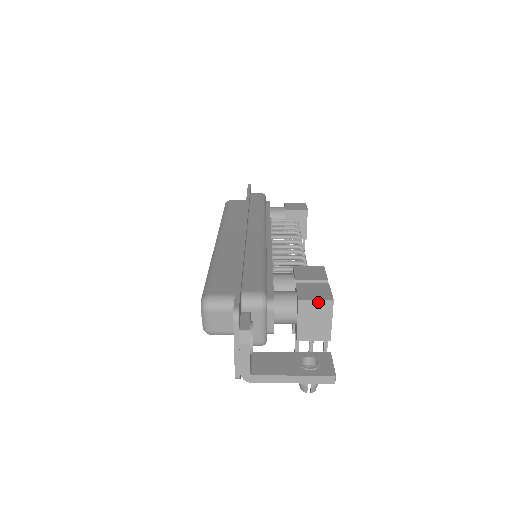
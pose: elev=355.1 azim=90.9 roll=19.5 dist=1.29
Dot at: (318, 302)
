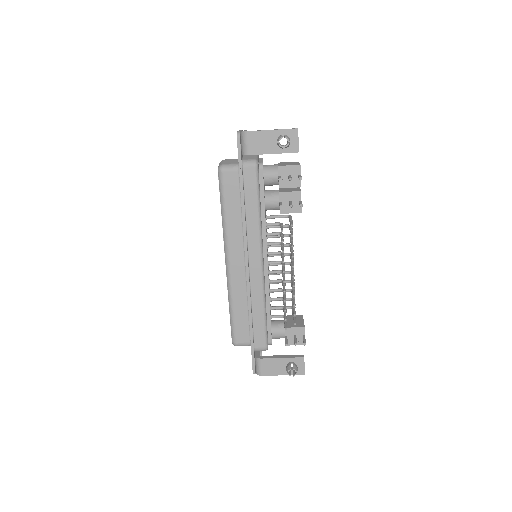
Dot at: (290, 162)
